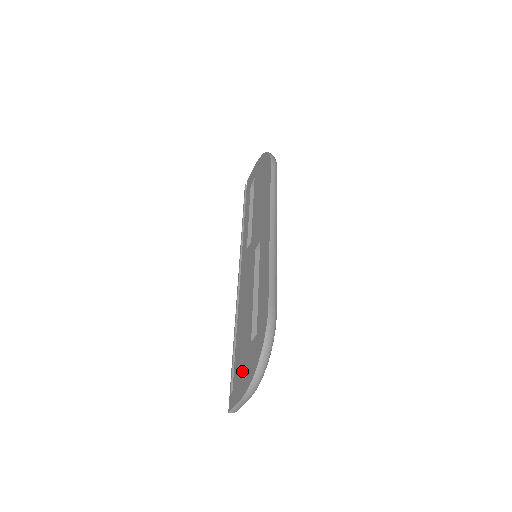
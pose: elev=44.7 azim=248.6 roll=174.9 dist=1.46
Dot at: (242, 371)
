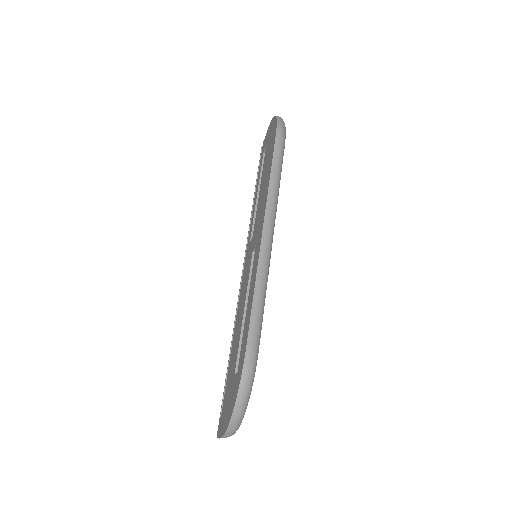
Dot at: (226, 403)
